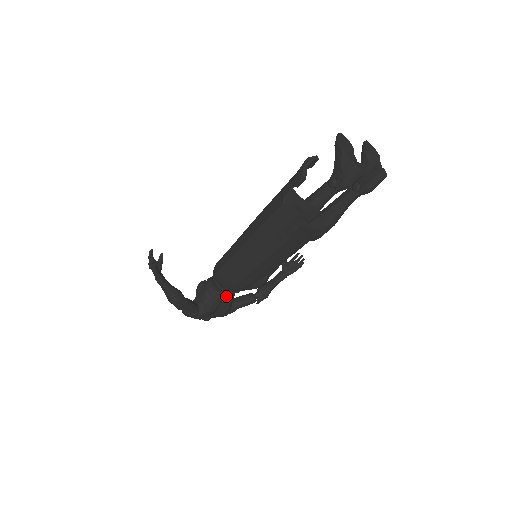
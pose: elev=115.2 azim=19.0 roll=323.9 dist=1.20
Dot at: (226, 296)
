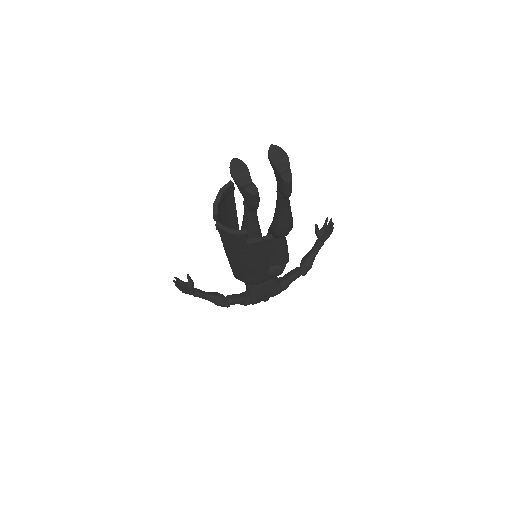
Dot at: (265, 283)
